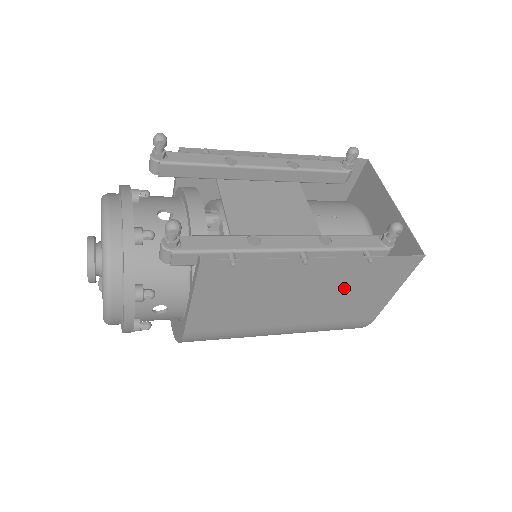
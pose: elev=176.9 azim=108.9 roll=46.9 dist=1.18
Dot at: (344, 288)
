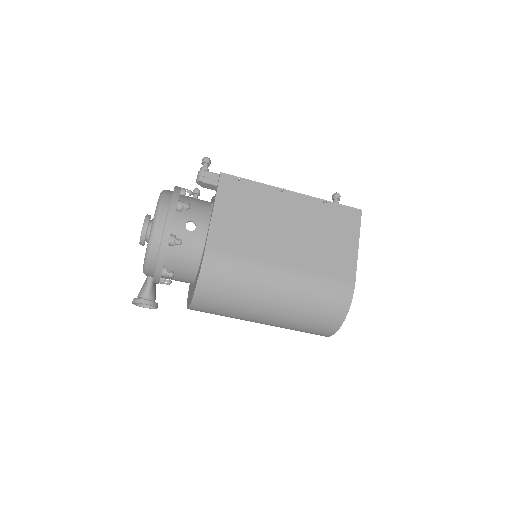
Dot at: (316, 229)
